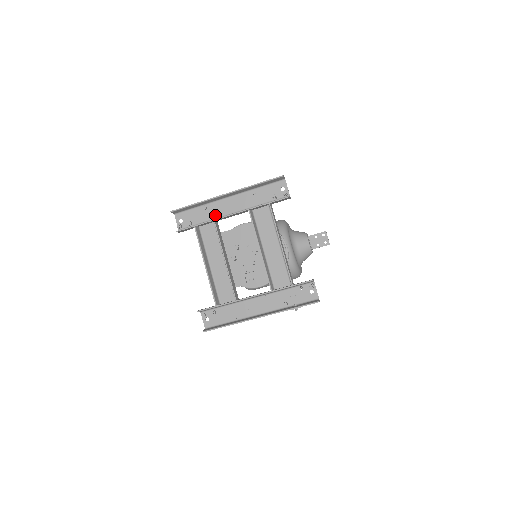
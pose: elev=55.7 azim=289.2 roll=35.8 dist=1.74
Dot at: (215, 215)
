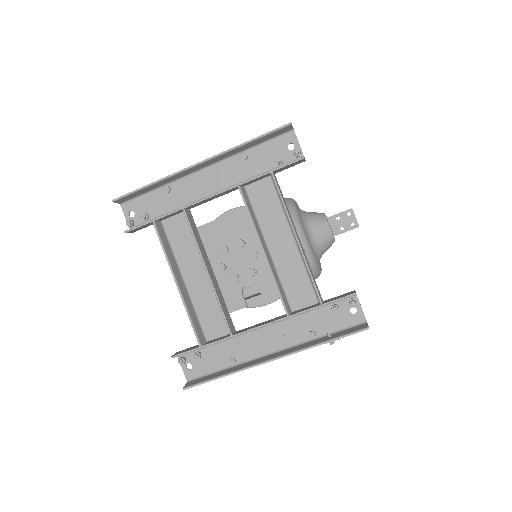
Dot at: (185, 200)
